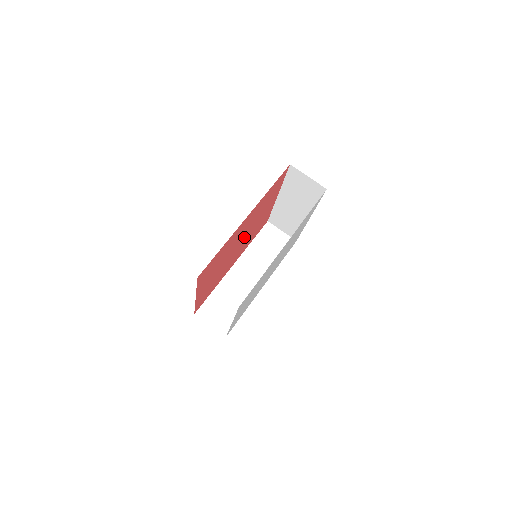
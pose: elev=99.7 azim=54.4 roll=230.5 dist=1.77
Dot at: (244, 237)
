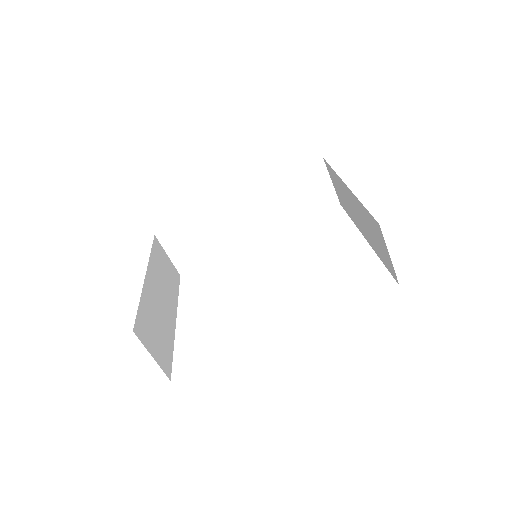
Dot at: occluded
